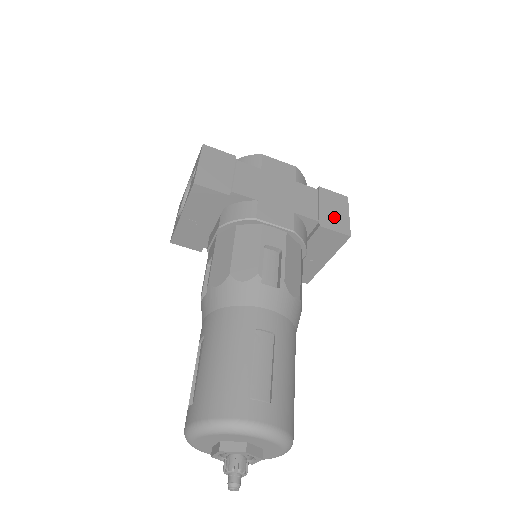
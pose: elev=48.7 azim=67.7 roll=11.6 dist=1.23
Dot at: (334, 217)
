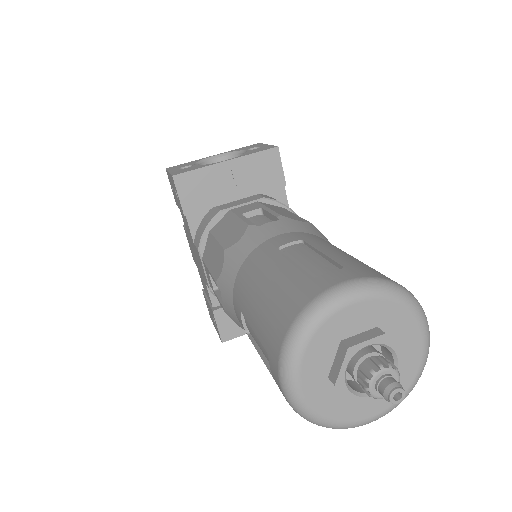
Dot at: occluded
